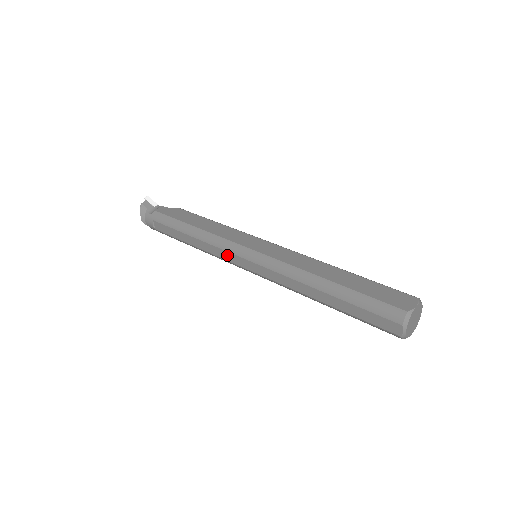
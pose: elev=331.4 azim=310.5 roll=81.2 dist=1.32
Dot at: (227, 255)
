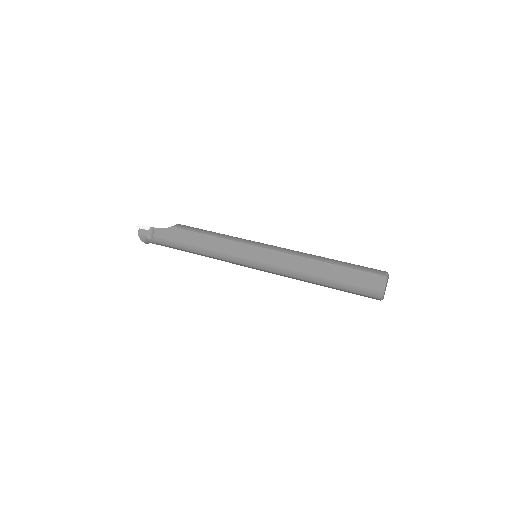
Dot at: (235, 263)
